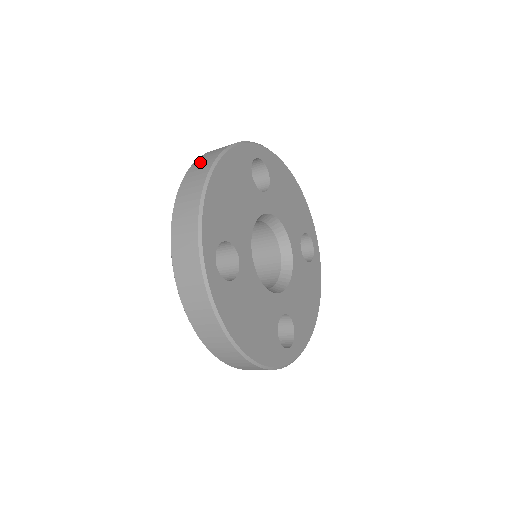
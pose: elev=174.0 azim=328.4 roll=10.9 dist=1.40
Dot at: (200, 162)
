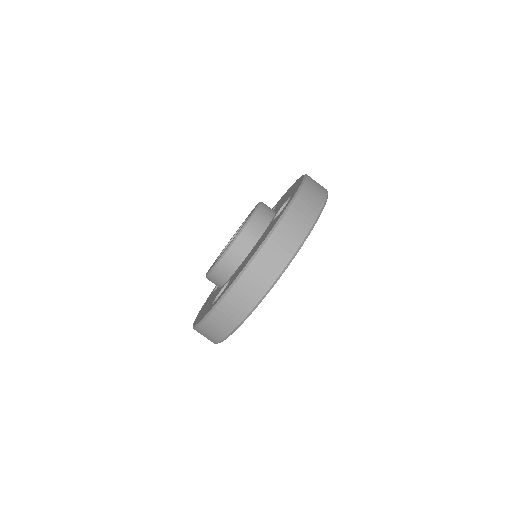
Dot at: (278, 244)
